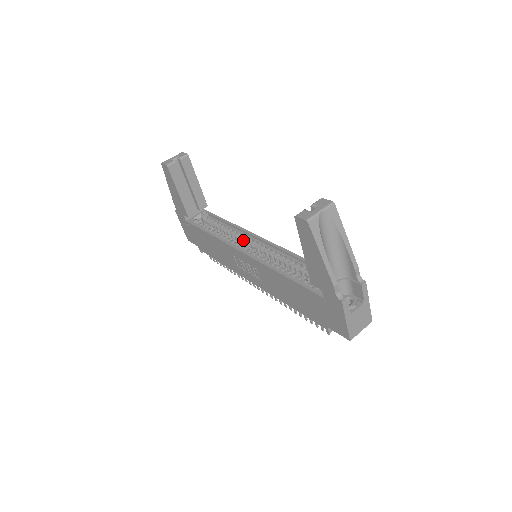
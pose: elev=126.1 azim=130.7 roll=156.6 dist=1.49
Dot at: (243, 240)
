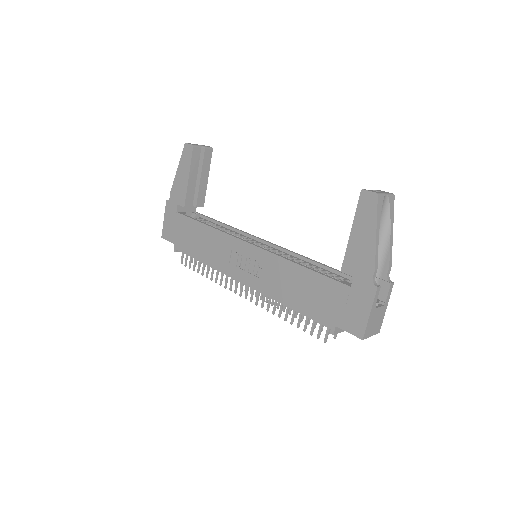
Dot at: (244, 239)
